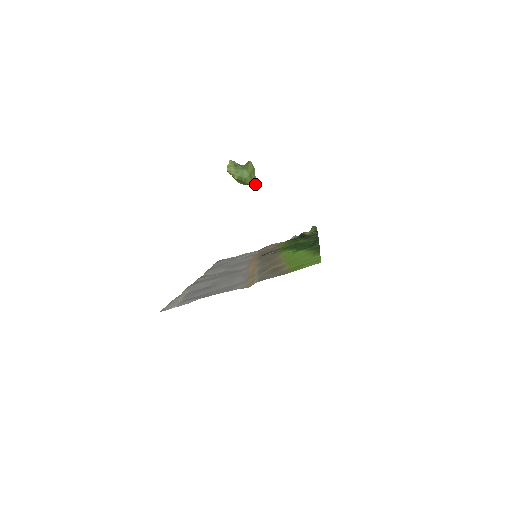
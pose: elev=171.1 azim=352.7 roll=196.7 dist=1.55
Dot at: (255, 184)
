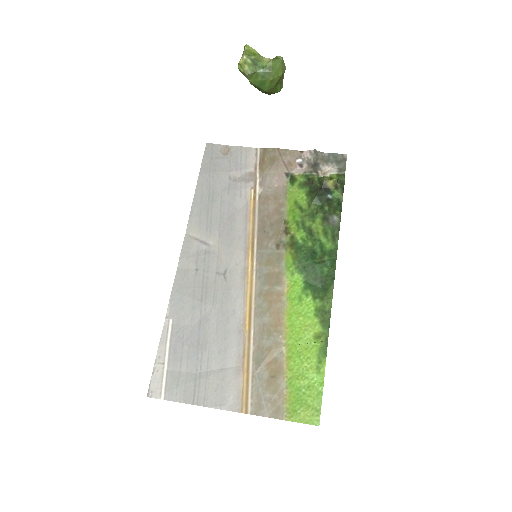
Dot at: (279, 90)
